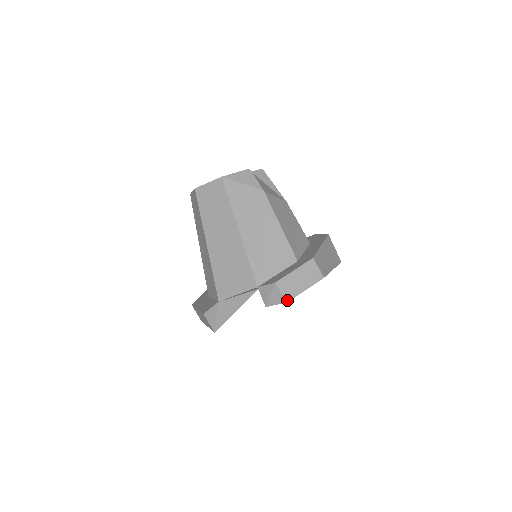
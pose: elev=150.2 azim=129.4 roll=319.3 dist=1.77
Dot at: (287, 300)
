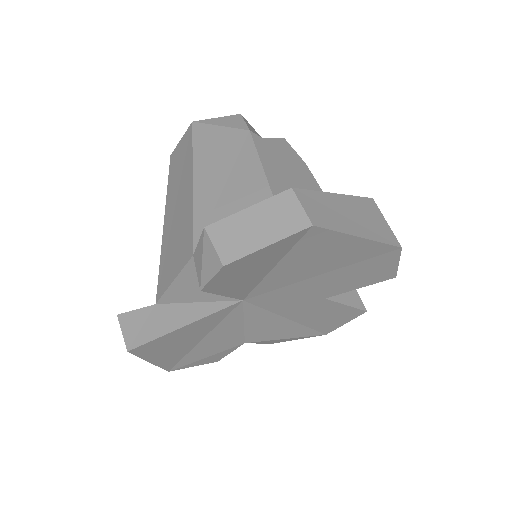
Dot at: (224, 262)
